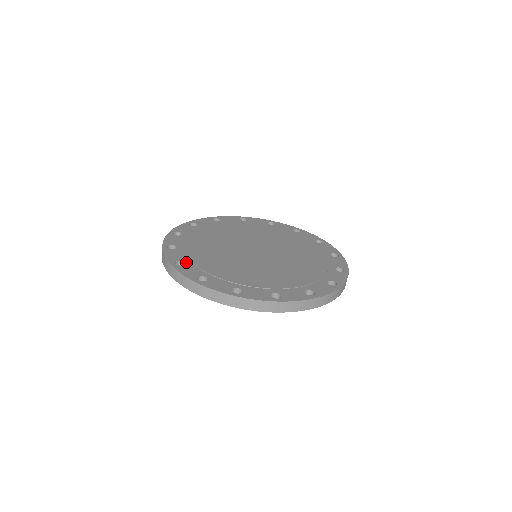
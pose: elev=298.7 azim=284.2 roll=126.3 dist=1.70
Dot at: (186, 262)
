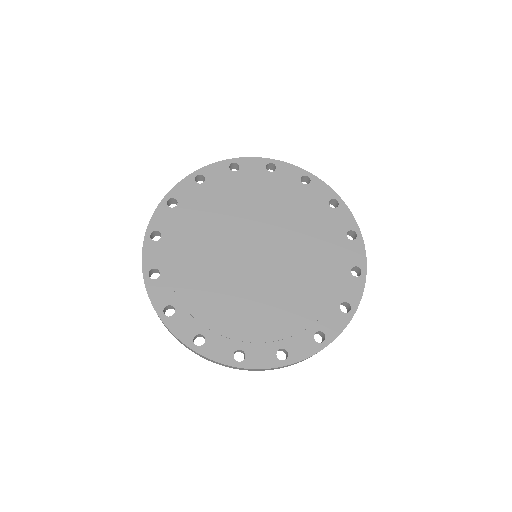
Dot at: (204, 334)
